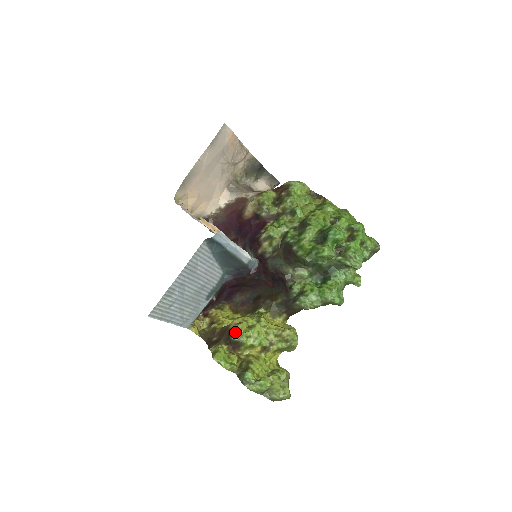
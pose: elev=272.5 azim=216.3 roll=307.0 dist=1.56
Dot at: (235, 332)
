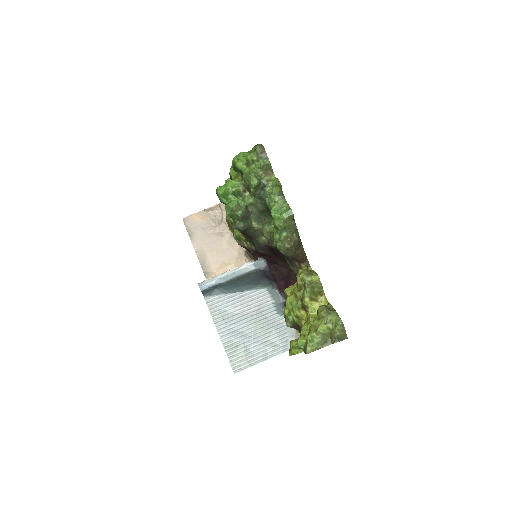
Dot at: (285, 320)
